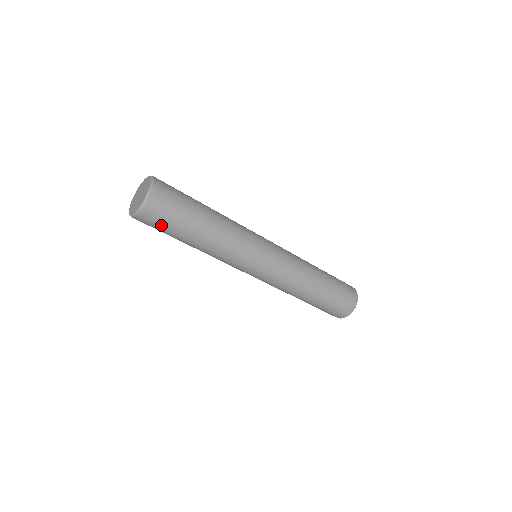
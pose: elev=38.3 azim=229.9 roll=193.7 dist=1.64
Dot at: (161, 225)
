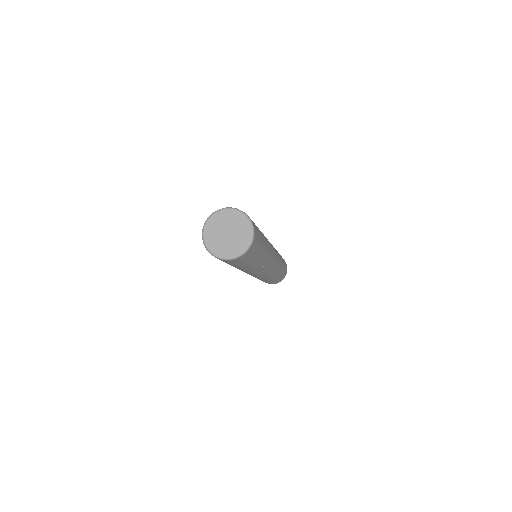
Dot at: (245, 260)
